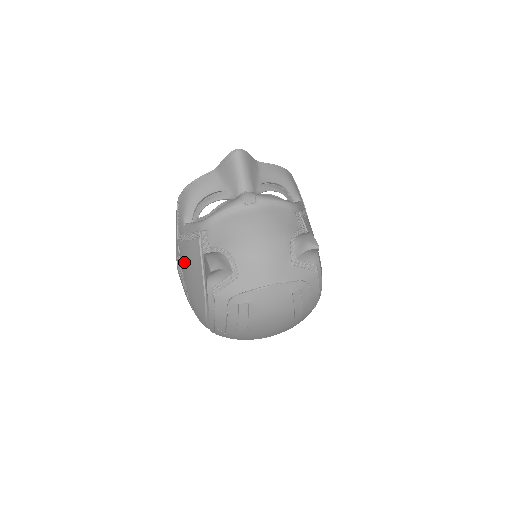
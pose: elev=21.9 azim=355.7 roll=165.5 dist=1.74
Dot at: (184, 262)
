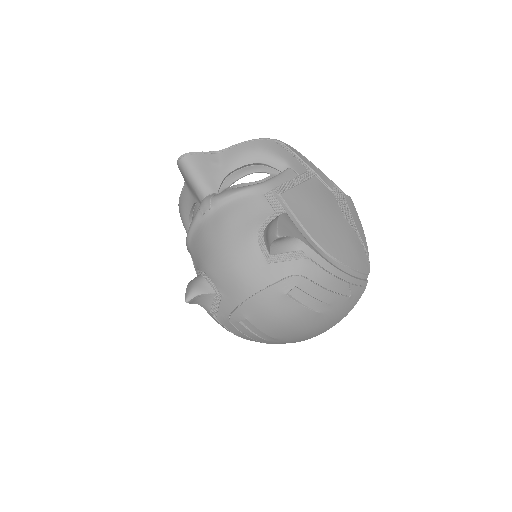
Dot at: occluded
